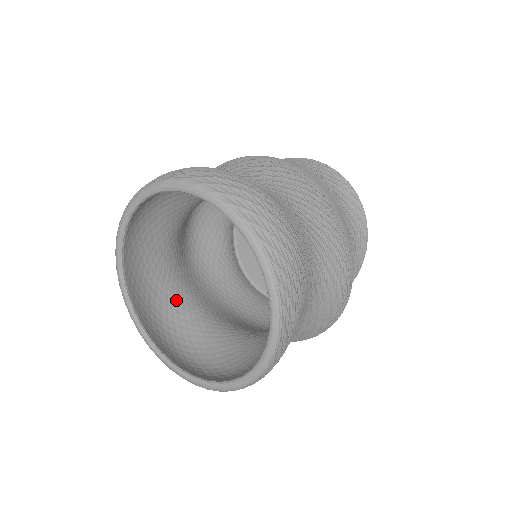
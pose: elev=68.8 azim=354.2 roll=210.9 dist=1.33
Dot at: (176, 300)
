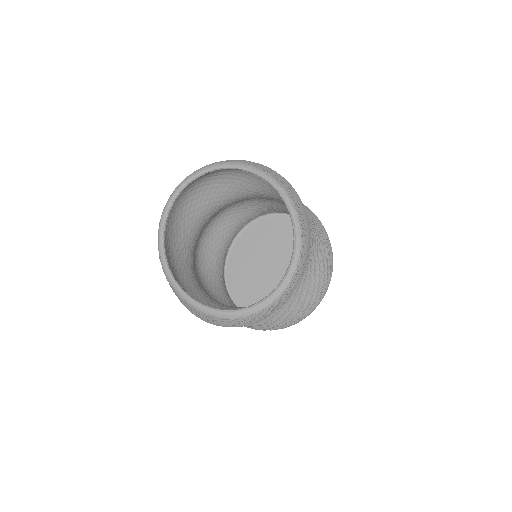
Dot at: (198, 291)
